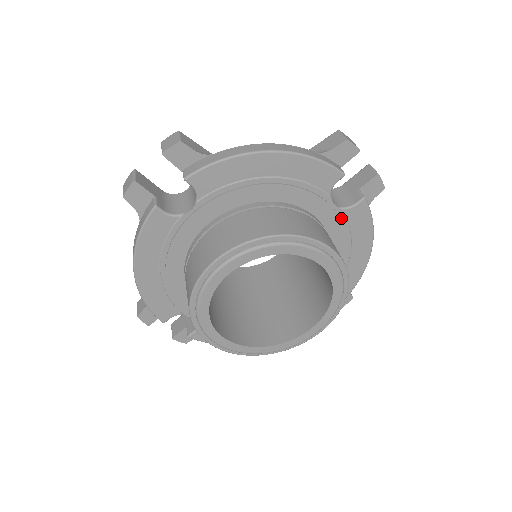
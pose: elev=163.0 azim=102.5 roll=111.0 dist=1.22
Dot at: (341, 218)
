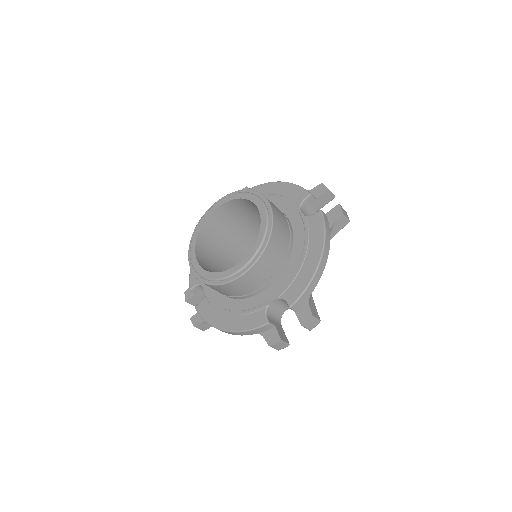
Dot at: (304, 222)
